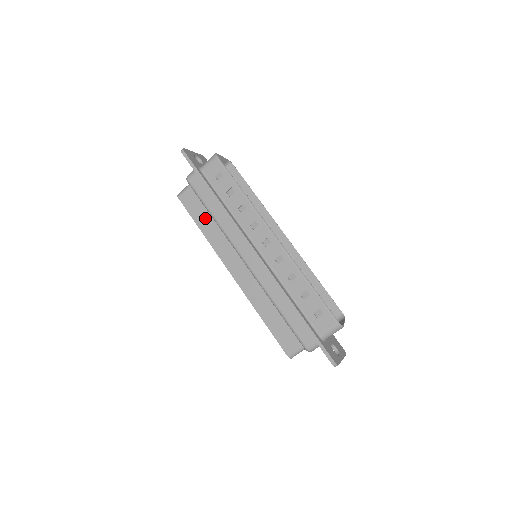
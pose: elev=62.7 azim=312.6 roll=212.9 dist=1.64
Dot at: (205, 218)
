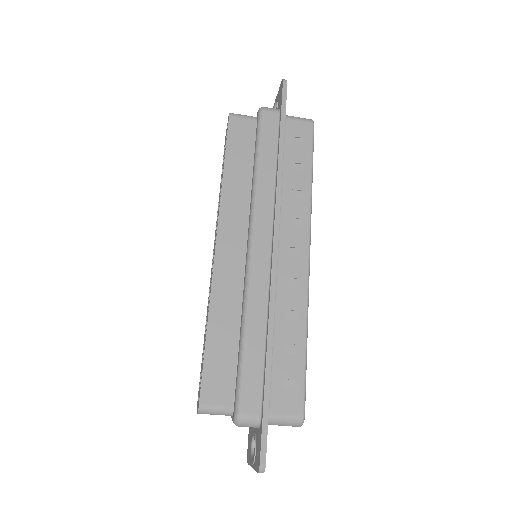
Dot at: (242, 163)
